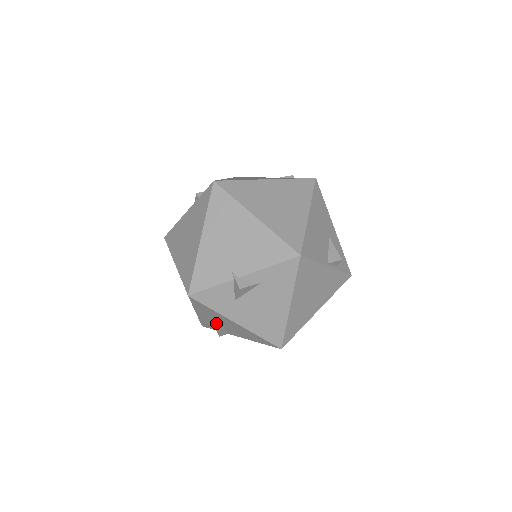
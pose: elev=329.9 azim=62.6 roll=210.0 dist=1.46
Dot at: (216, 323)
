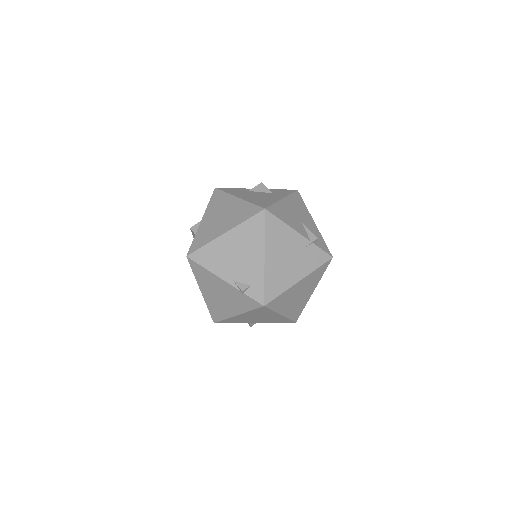
Dot at: occluded
